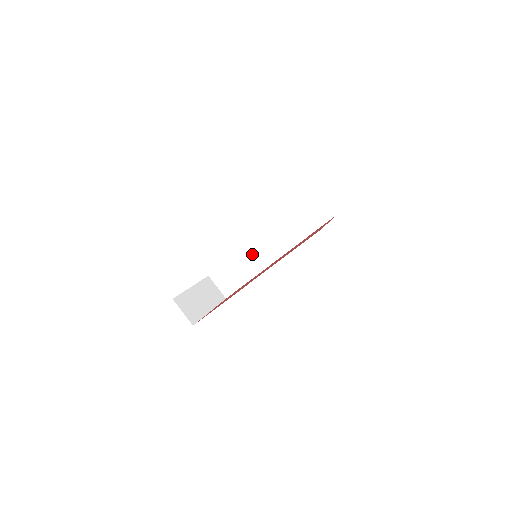
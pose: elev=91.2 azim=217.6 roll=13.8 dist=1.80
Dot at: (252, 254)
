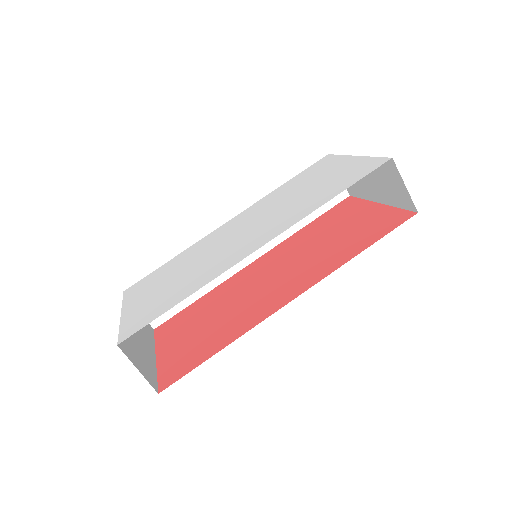
Dot at: occluded
